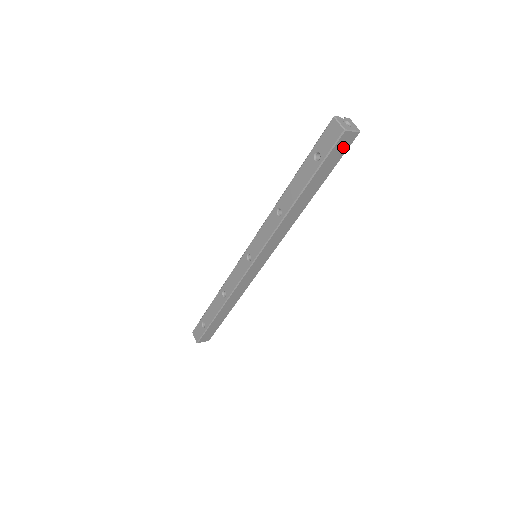
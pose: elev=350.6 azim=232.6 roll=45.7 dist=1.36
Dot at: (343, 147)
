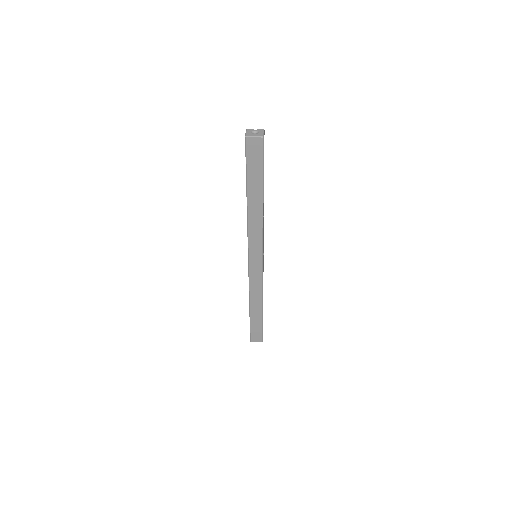
Dot at: (256, 151)
